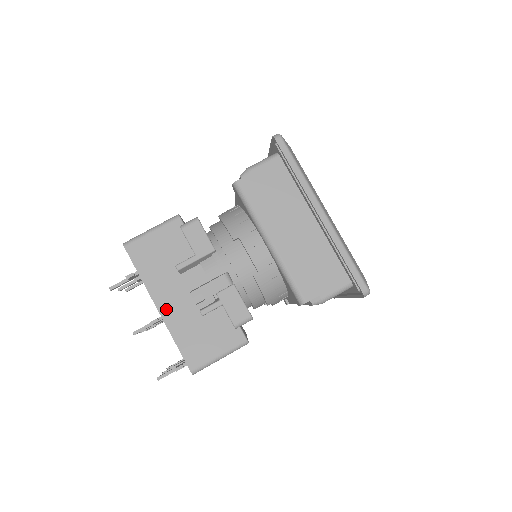
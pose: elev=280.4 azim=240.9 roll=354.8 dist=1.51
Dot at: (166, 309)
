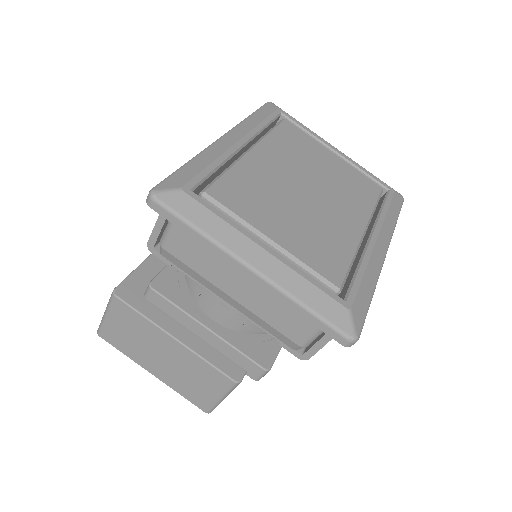
Dot at: occluded
